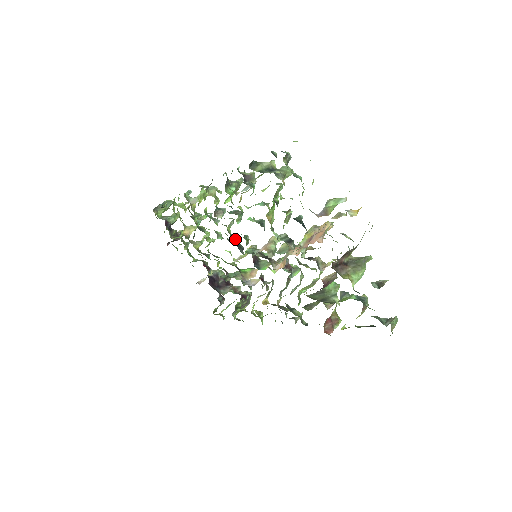
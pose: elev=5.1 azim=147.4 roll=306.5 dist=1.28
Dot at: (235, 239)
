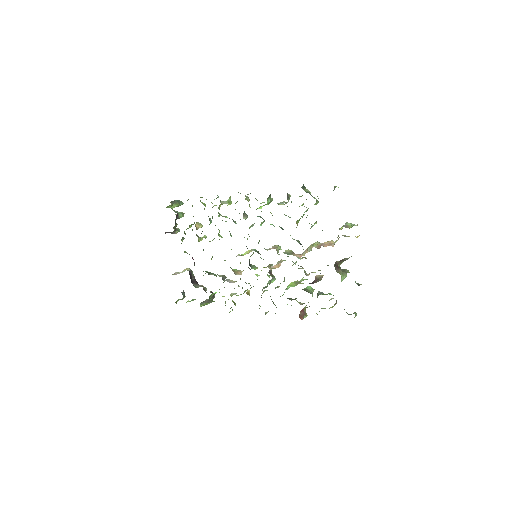
Dot at: occluded
